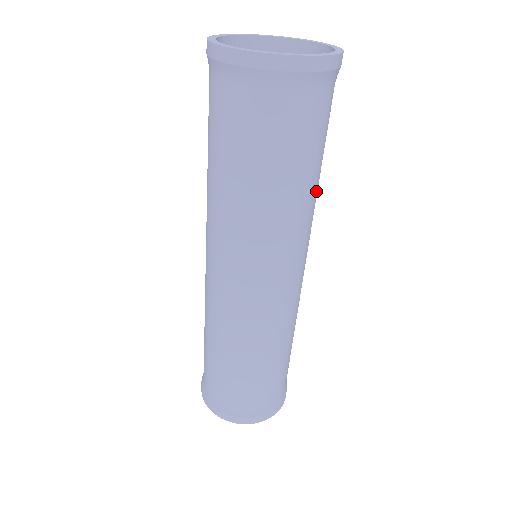
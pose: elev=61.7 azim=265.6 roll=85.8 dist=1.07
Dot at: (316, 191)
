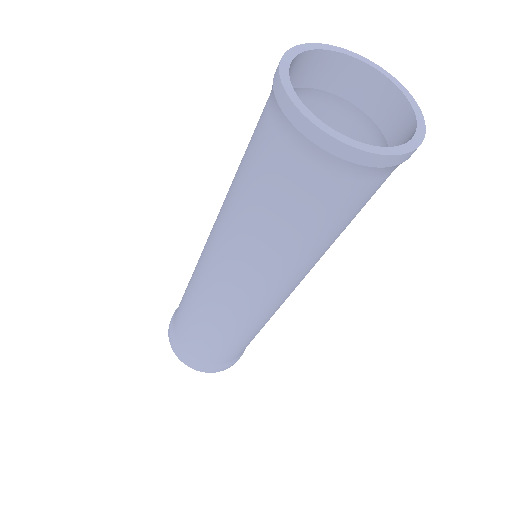
Dot at: (323, 249)
